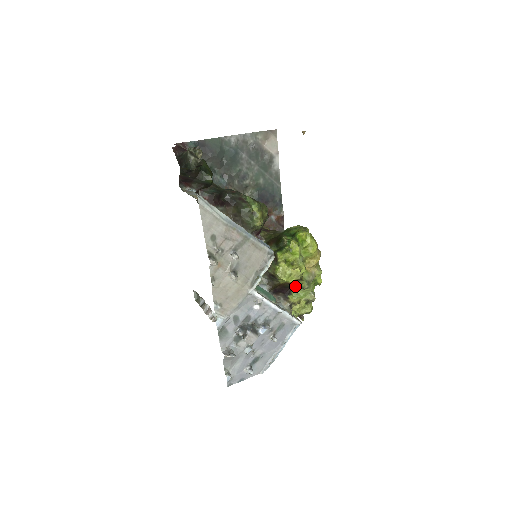
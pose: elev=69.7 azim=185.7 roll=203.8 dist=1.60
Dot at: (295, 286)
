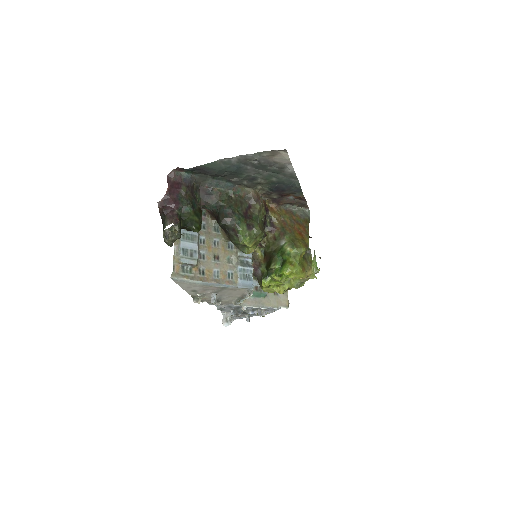
Dot at: occluded
